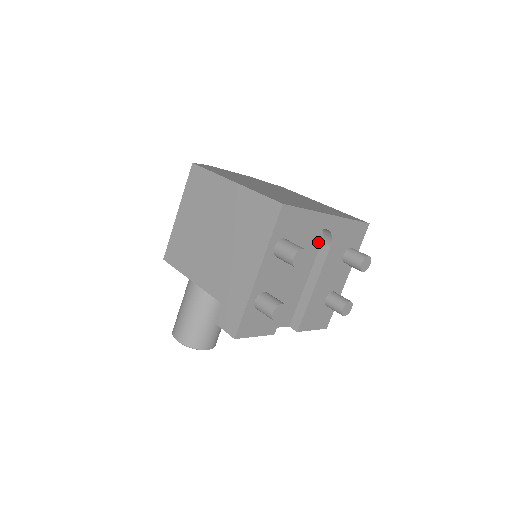
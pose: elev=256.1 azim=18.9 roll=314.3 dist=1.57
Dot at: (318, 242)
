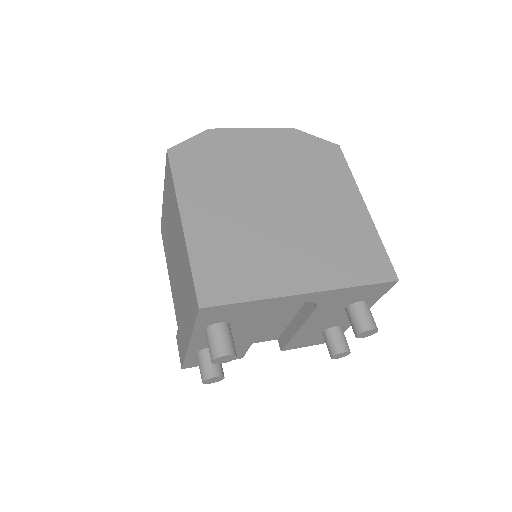
Dot at: occluded
